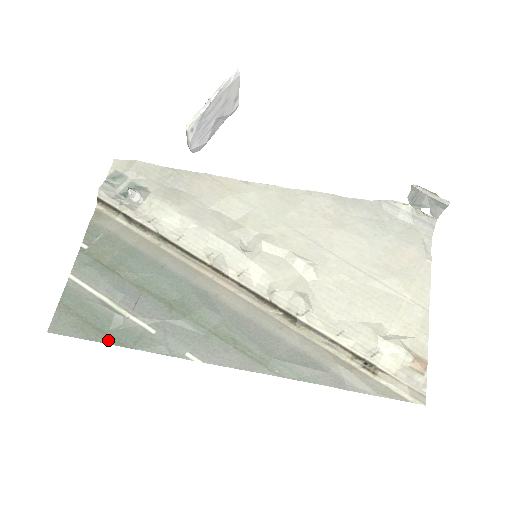
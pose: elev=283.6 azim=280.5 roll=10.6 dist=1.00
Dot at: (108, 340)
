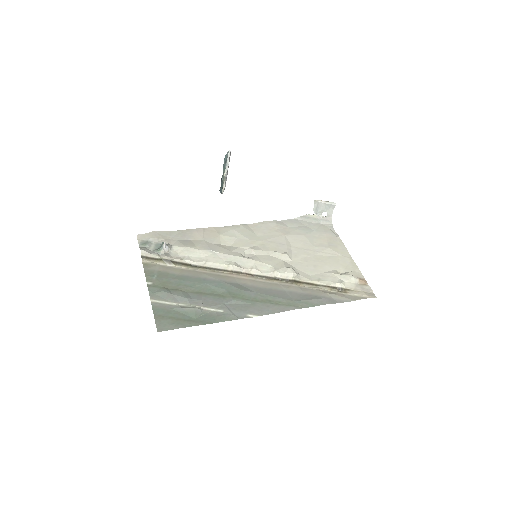
Dot at: (198, 323)
